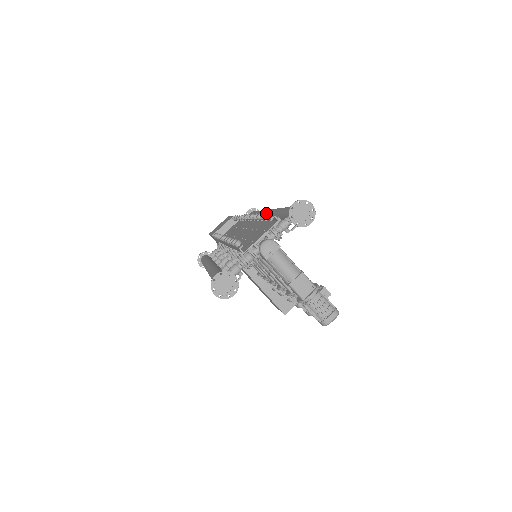
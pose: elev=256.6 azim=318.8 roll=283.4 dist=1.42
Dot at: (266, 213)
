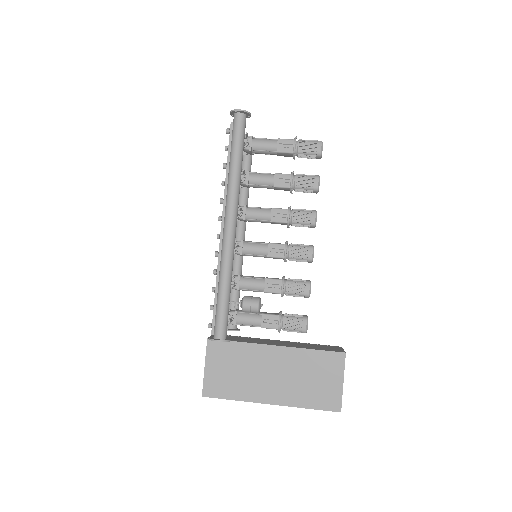
Dot at: occluded
